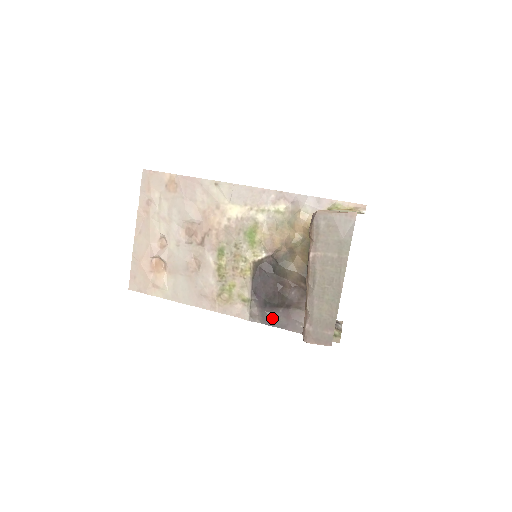
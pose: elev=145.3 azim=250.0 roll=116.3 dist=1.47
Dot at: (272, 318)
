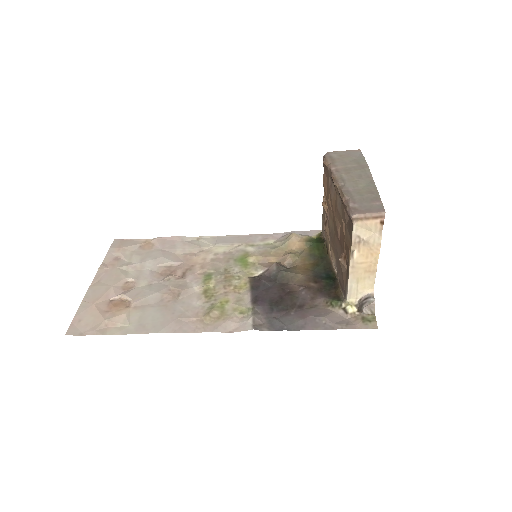
Dot at: (283, 322)
